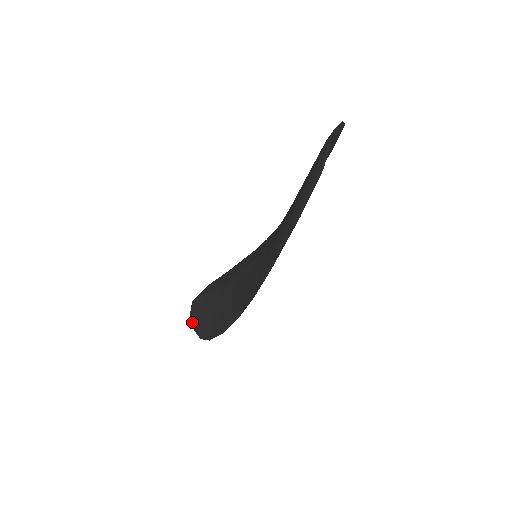
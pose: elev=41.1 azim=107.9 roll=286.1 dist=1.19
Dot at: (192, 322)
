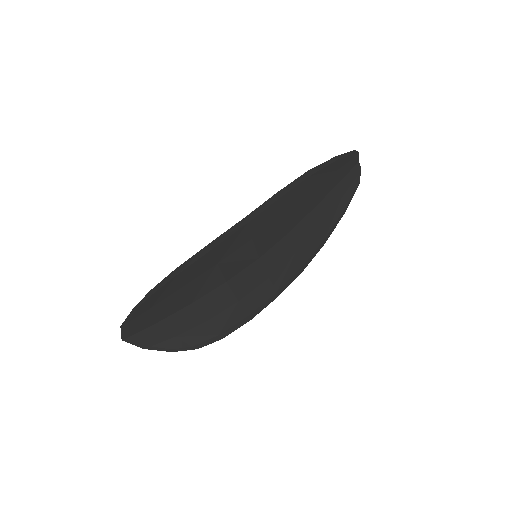
Dot at: (129, 316)
